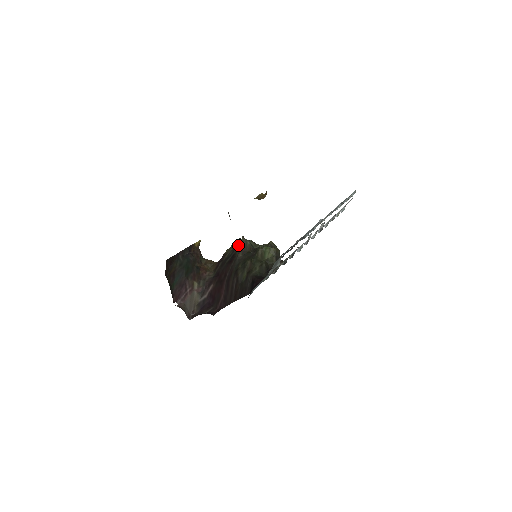
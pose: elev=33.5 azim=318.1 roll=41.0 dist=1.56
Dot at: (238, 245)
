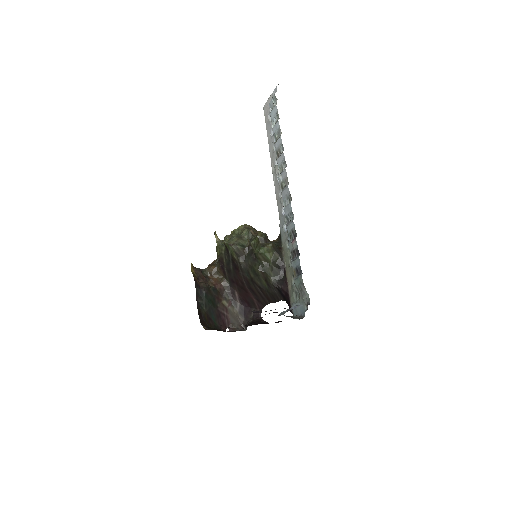
Dot at: (229, 250)
